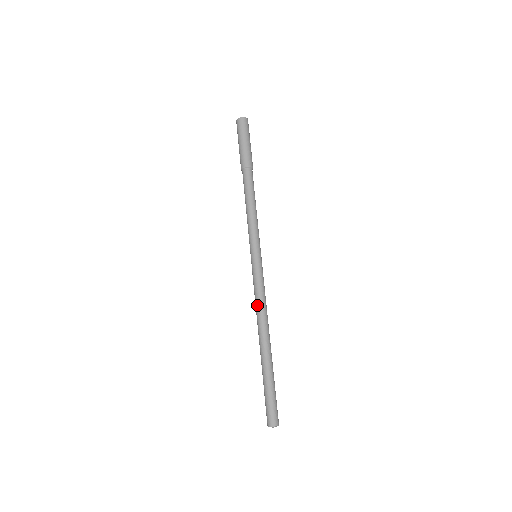
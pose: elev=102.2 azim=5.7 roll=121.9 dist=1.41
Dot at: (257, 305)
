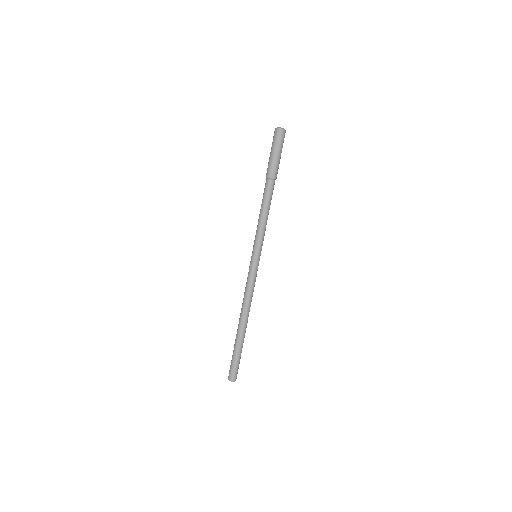
Dot at: (245, 295)
